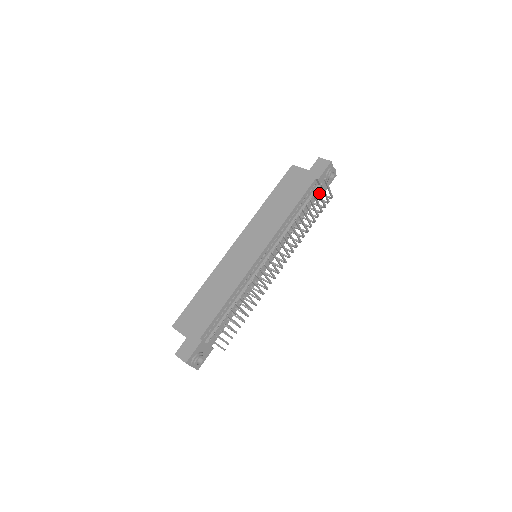
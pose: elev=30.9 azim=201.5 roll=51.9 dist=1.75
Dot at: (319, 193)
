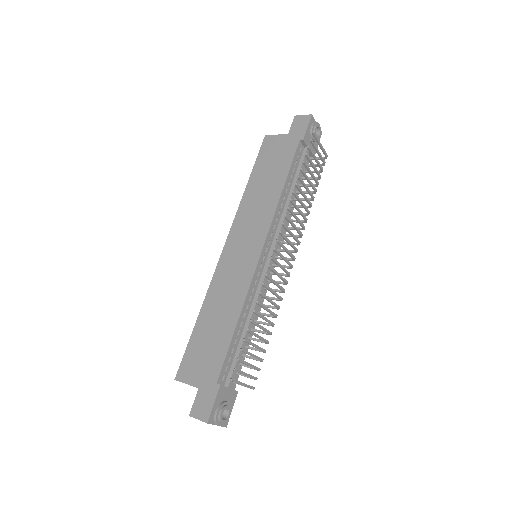
Dot at: (311, 152)
